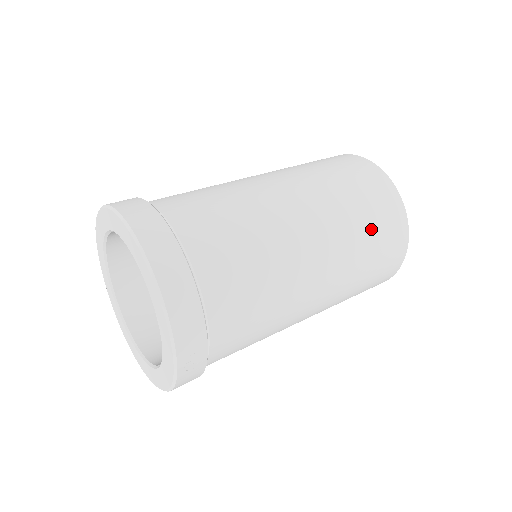
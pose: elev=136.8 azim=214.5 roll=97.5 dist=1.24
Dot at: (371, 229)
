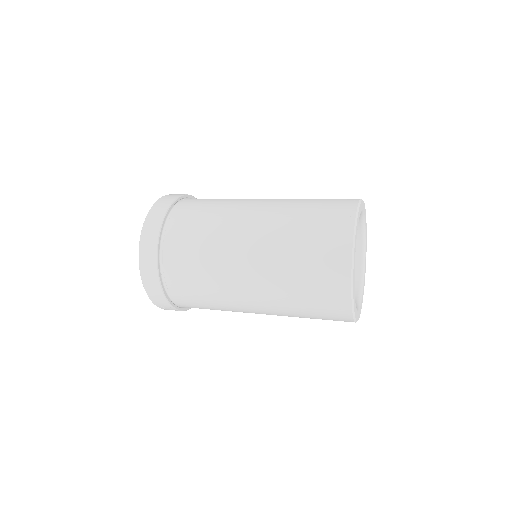
Dot at: (305, 291)
